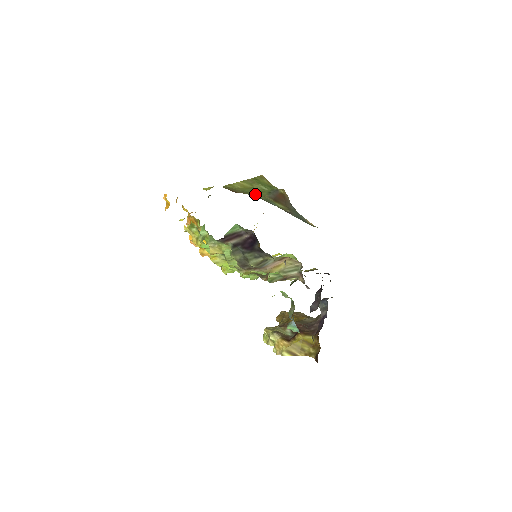
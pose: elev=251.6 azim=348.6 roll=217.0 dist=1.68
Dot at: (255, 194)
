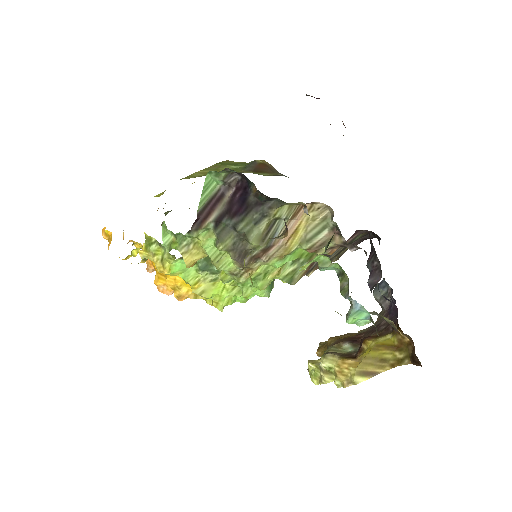
Dot at: occluded
